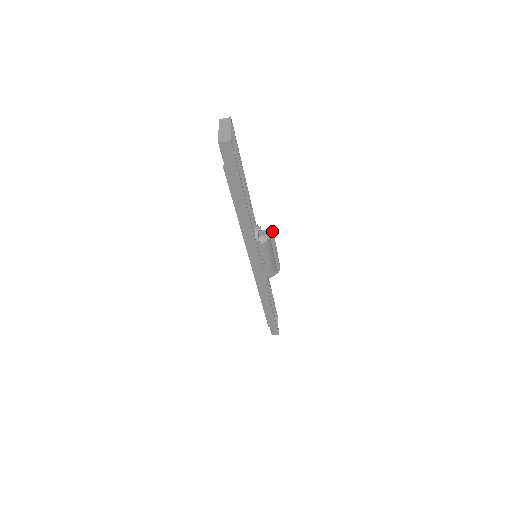
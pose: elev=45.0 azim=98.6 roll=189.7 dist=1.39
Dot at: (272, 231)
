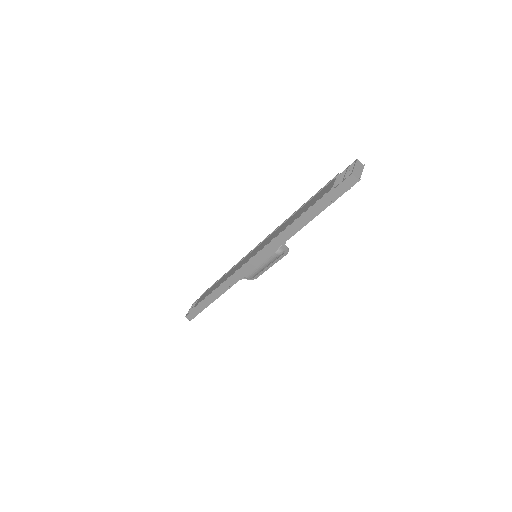
Dot at: occluded
